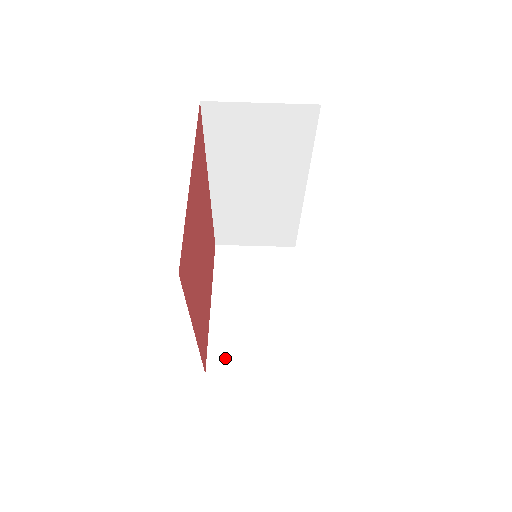
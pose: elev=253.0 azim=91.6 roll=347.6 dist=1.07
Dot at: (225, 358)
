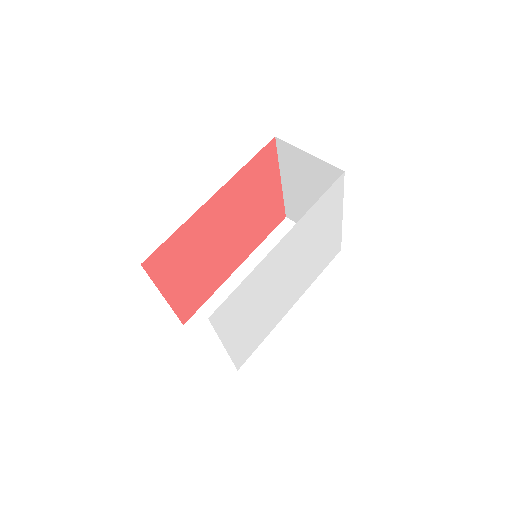
Dot at: occluded
